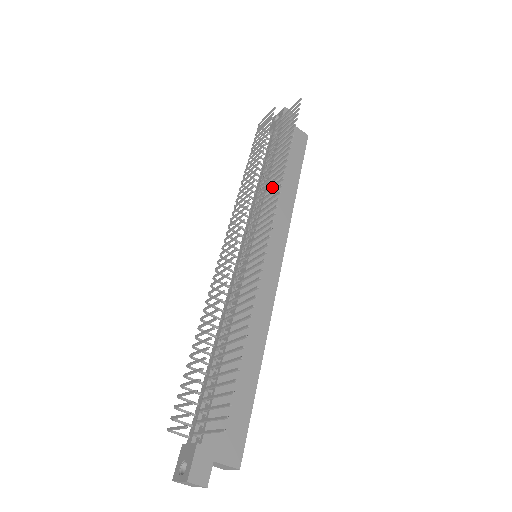
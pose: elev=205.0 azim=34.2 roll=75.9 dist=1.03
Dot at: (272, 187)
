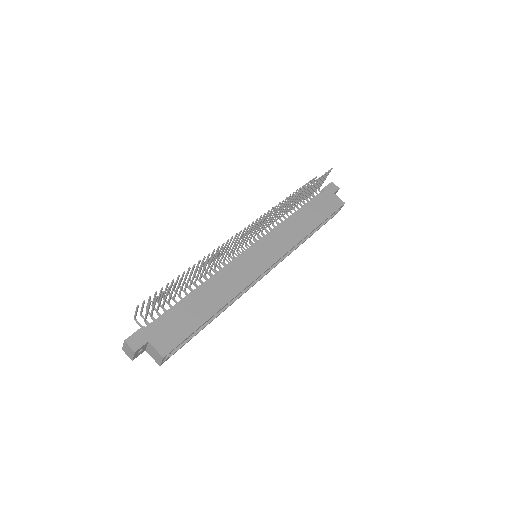
Dot at: (279, 211)
